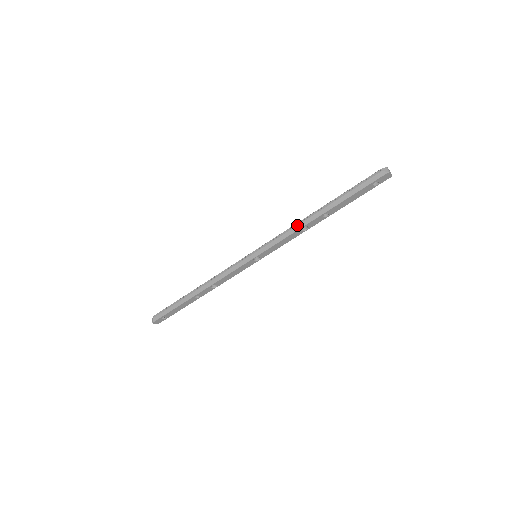
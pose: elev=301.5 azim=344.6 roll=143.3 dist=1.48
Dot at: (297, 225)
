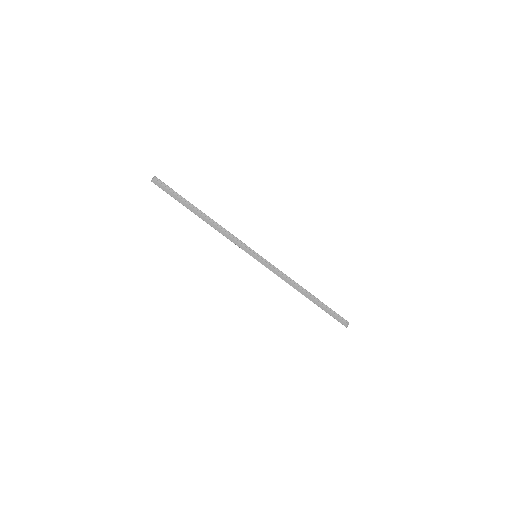
Dot at: (292, 283)
